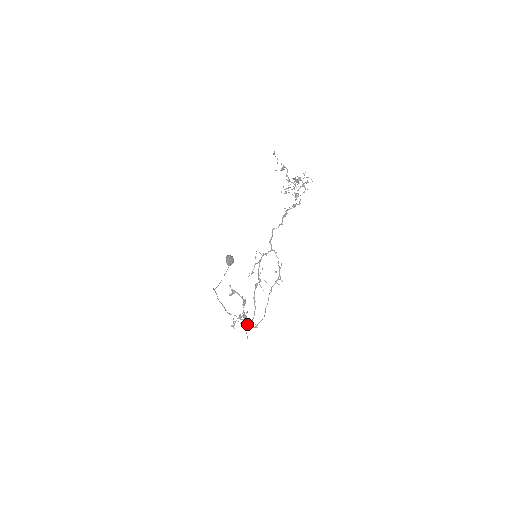
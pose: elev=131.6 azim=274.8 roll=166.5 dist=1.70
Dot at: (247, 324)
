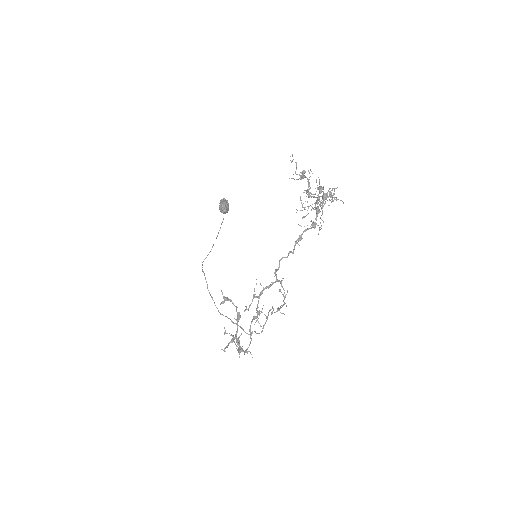
Dot at: (240, 352)
